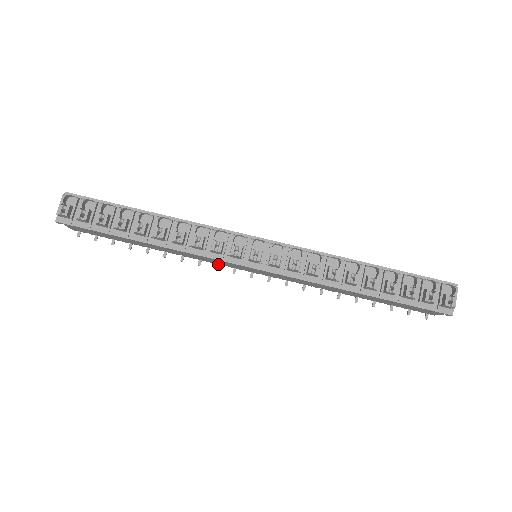
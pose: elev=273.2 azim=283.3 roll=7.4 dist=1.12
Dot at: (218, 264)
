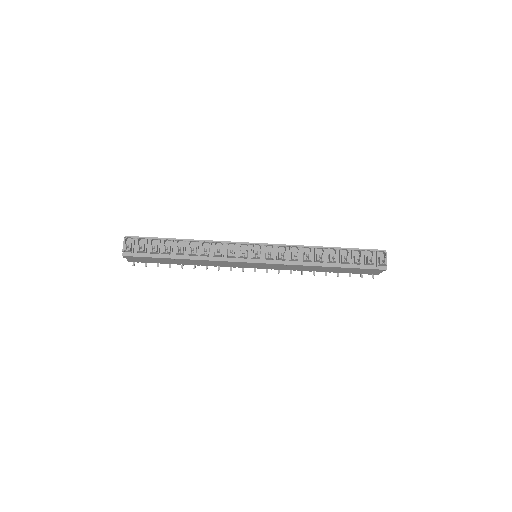
Dot at: (231, 267)
